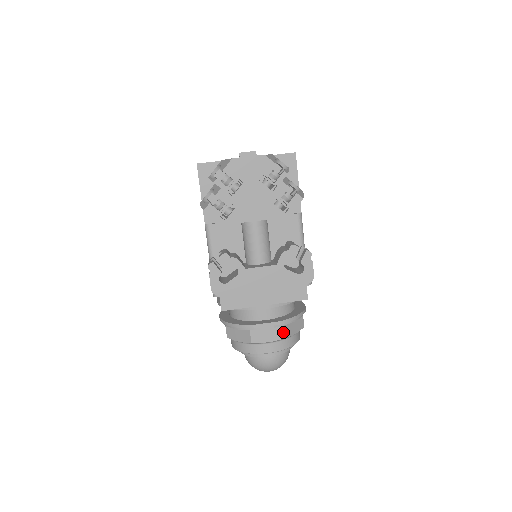
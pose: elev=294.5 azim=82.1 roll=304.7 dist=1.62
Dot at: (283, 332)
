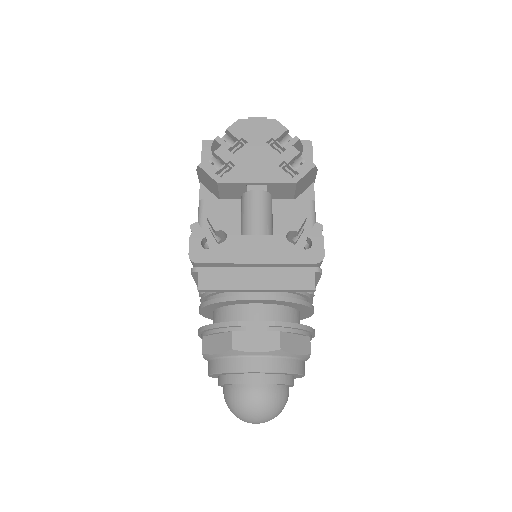
Dot at: (278, 340)
